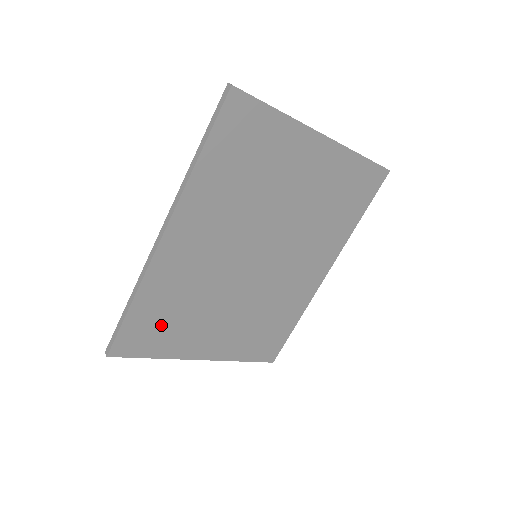
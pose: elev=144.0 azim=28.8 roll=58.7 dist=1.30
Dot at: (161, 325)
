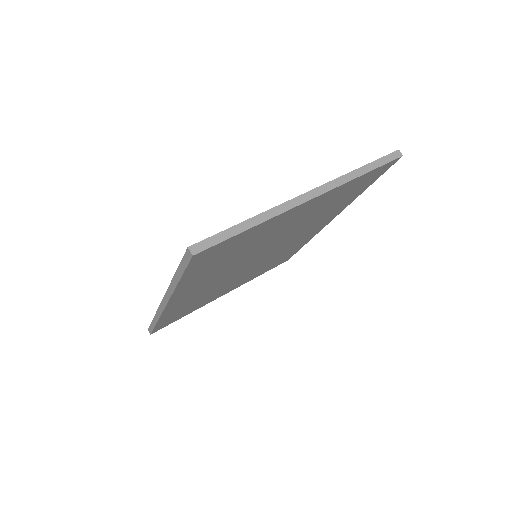
Dot at: (185, 311)
